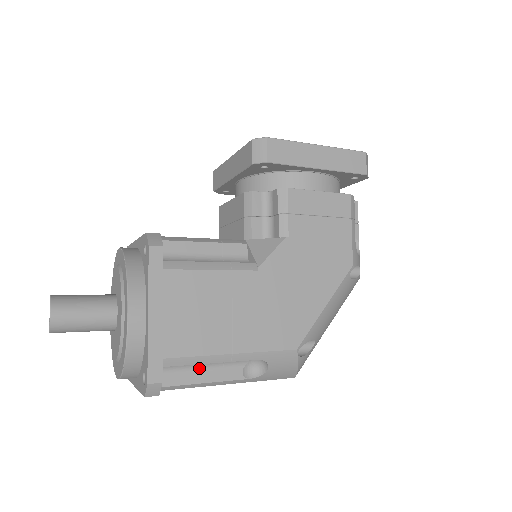
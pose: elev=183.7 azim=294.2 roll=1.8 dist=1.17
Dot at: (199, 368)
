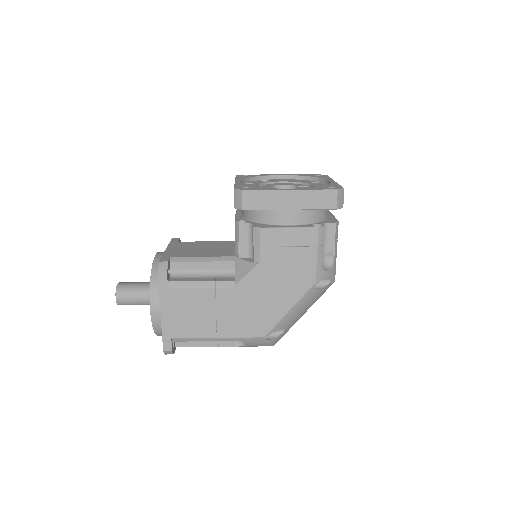
Dot at: occluded
